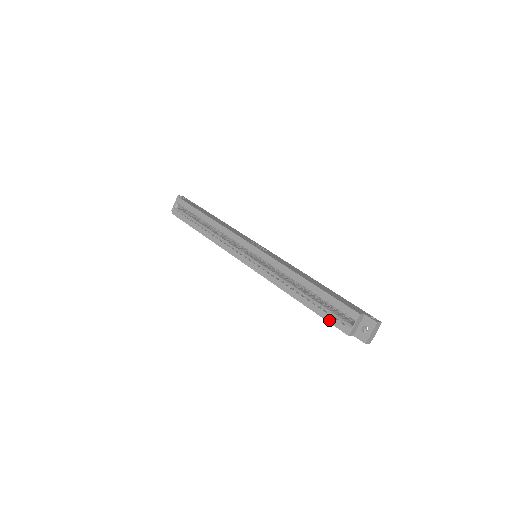
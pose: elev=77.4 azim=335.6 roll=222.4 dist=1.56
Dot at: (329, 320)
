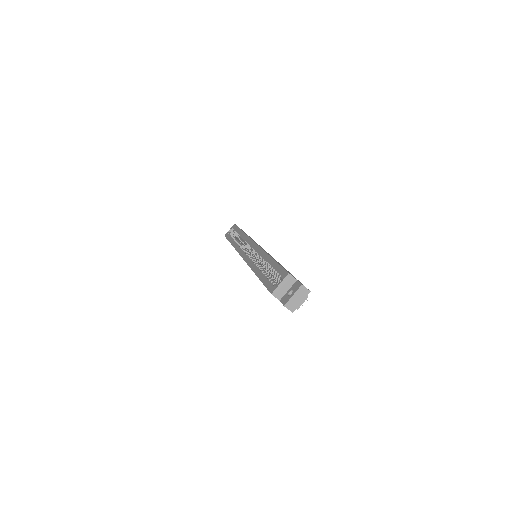
Dot at: (266, 284)
